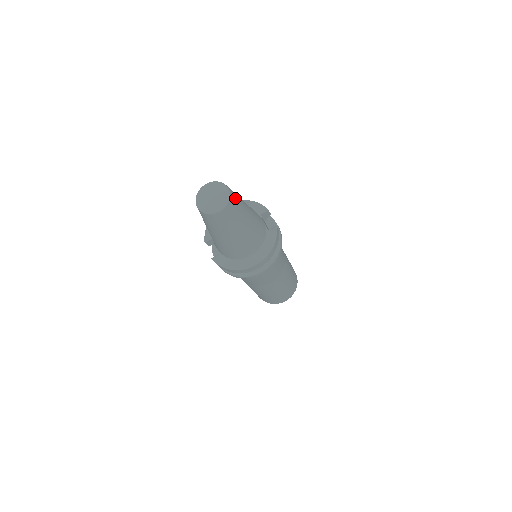
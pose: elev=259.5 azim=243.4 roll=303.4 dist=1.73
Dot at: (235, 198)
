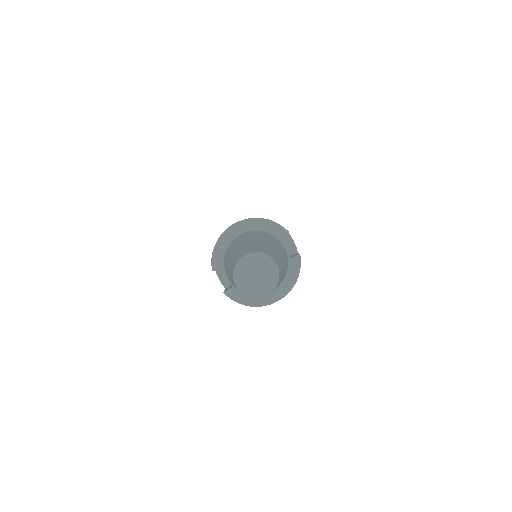
Dot at: (280, 268)
